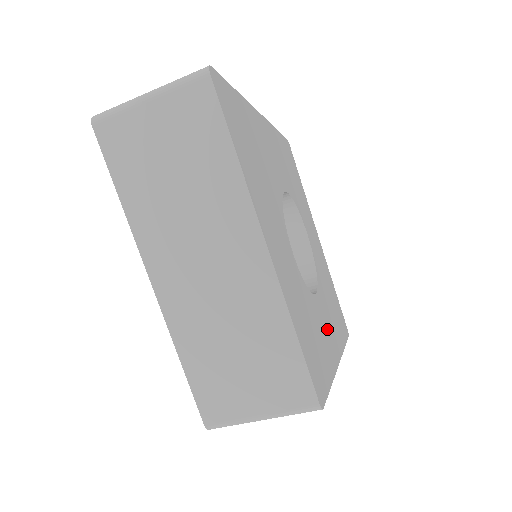
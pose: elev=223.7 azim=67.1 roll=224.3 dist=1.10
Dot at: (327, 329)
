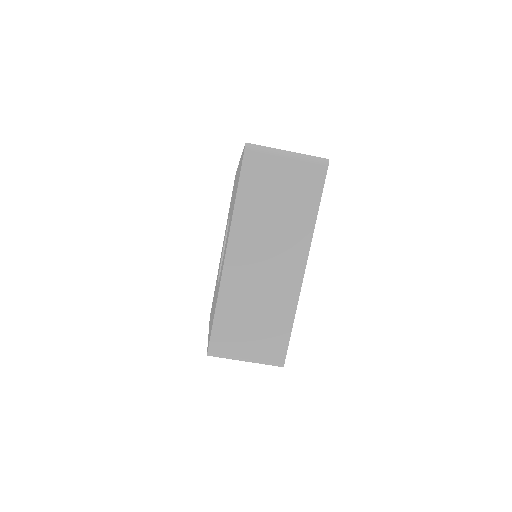
Dot at: occluded
